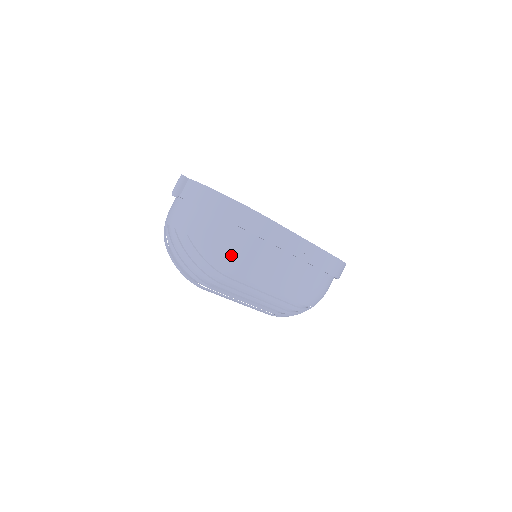
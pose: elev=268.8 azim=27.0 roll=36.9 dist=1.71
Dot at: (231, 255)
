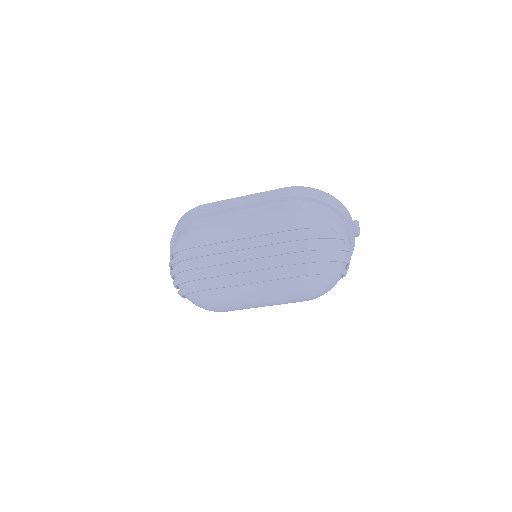
Dot at: (187, 237)
